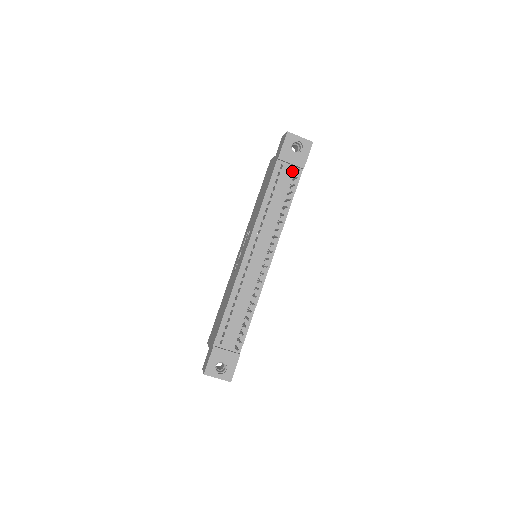
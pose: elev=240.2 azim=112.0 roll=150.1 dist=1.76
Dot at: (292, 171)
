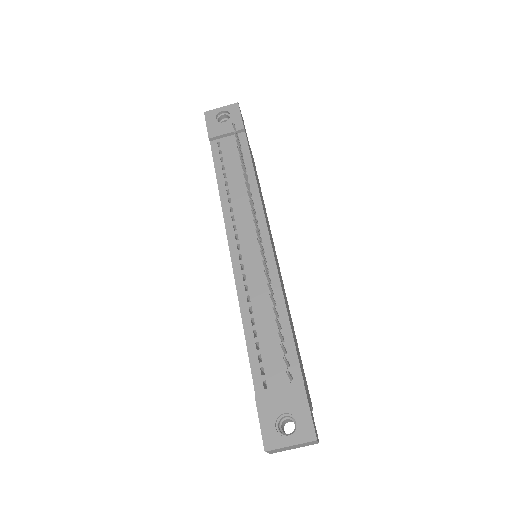
Dot at: (234, 140)
